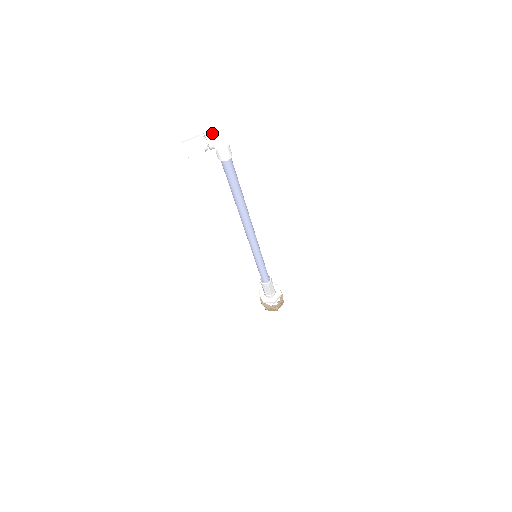
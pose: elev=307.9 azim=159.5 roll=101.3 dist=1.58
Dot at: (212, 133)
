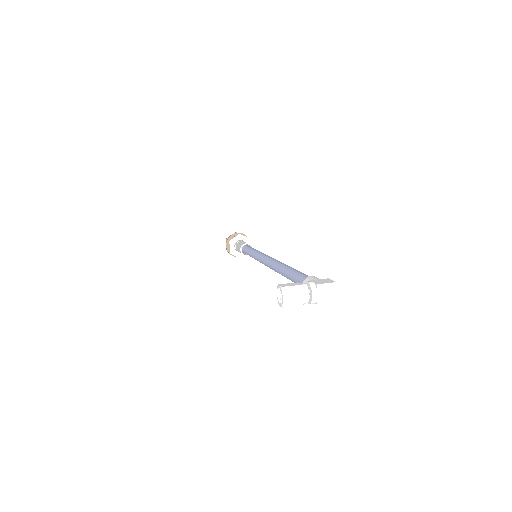
Dot at: (321, 297)
